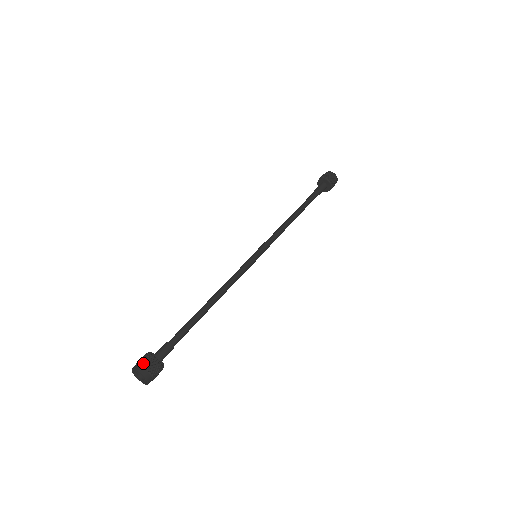
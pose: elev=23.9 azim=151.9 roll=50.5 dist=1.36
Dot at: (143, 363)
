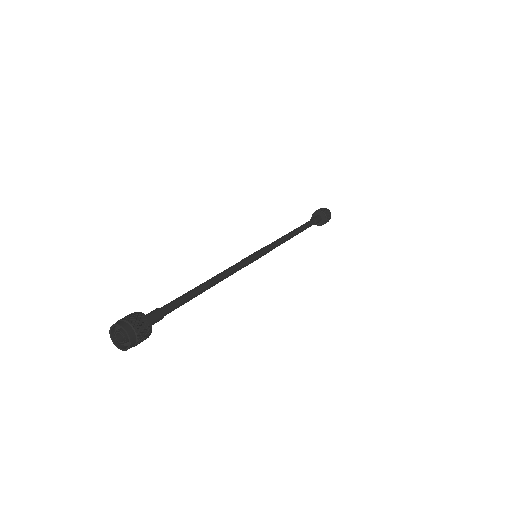
Dot at: (124, 318)
